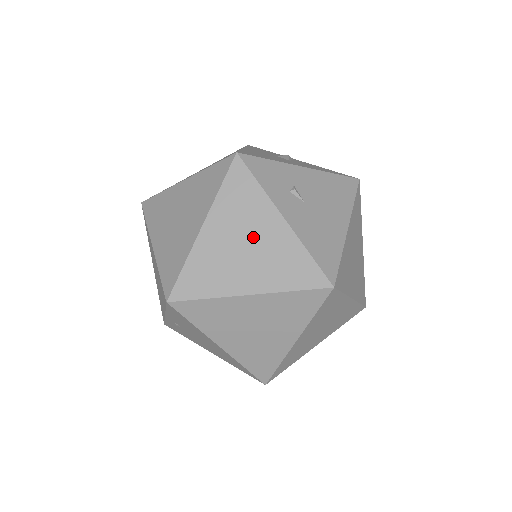
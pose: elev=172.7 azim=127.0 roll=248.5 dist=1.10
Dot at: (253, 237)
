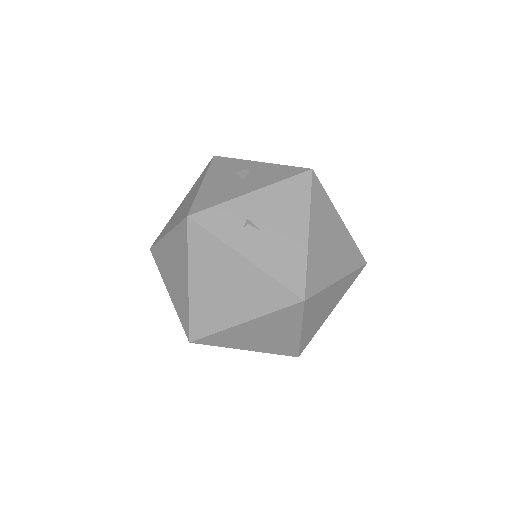
Dot at: (228, 279)
